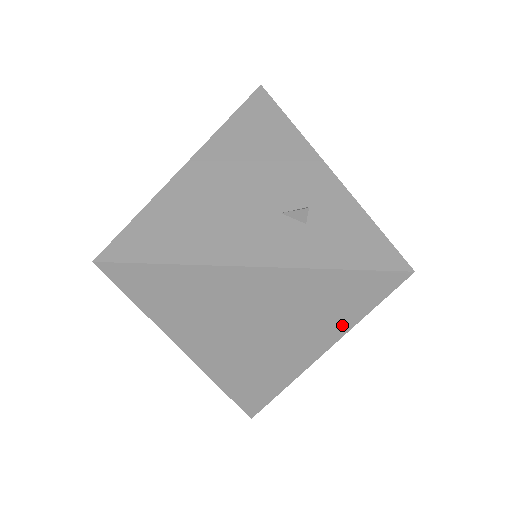
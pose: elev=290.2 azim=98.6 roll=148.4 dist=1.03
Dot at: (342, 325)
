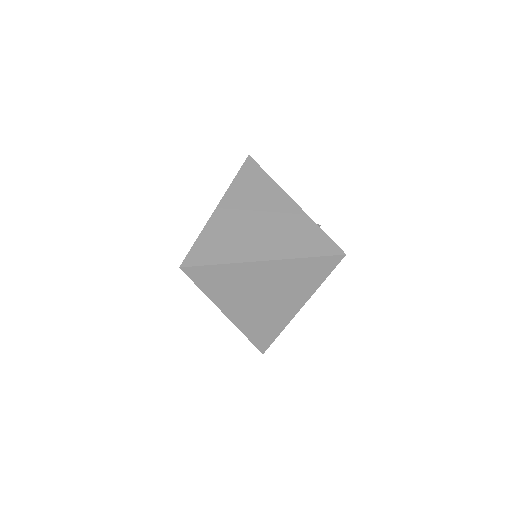
Dot at: (294, 253)
